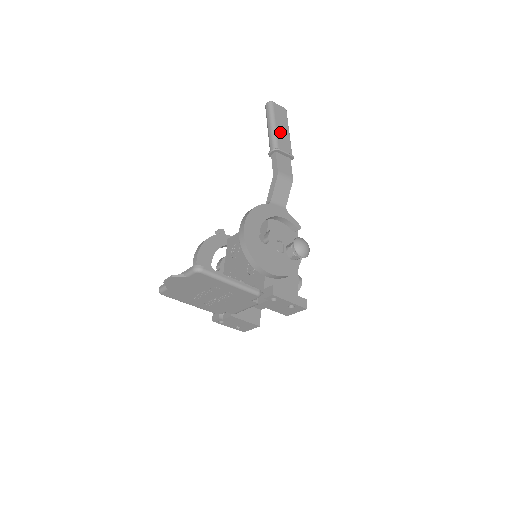
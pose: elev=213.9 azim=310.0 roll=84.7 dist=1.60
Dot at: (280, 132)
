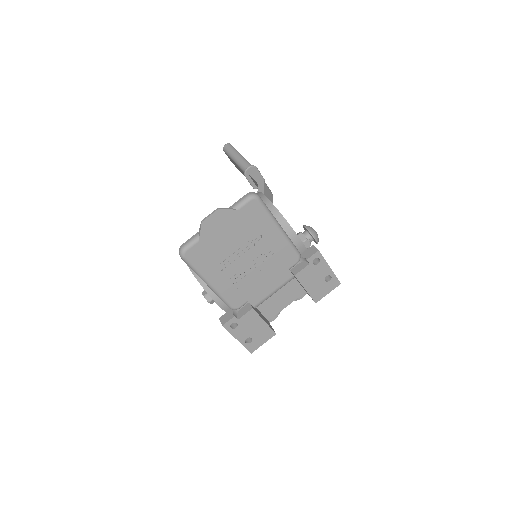
Dot at: occluded
